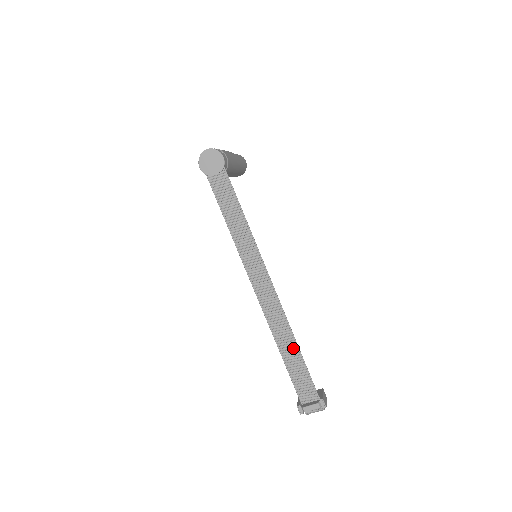
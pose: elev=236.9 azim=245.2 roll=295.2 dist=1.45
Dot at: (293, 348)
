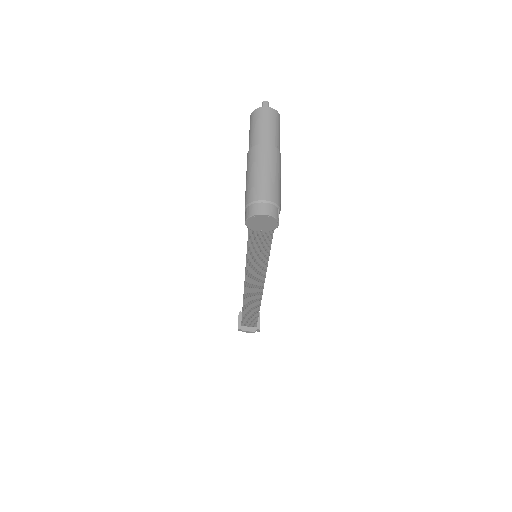
Dot at: (255, 311)
